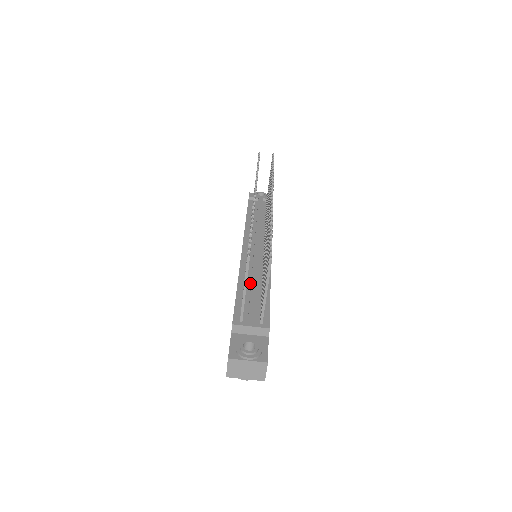
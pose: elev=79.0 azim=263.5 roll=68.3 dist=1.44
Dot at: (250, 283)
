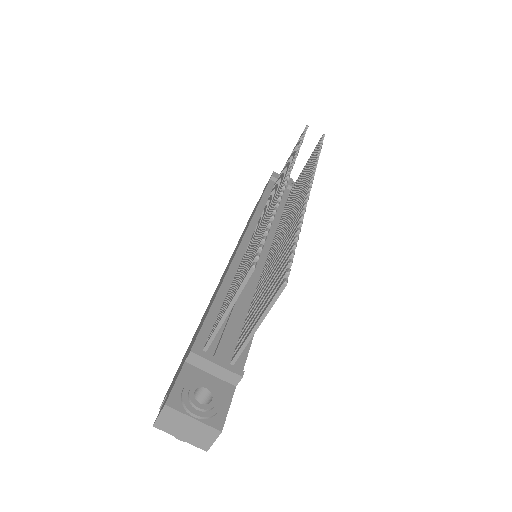
Dot at: occluded
